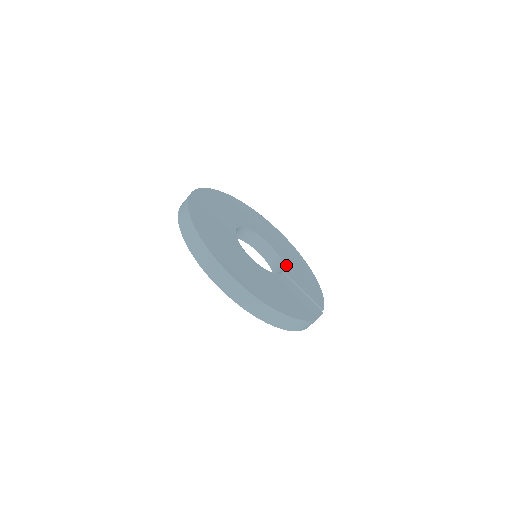
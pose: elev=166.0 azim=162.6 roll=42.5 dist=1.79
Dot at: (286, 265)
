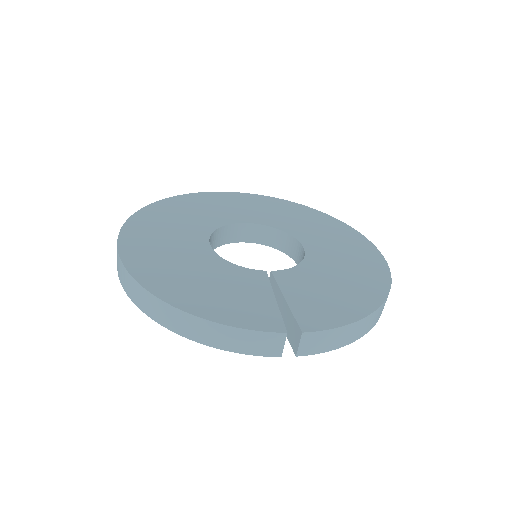
Dot at: (300, 270)
